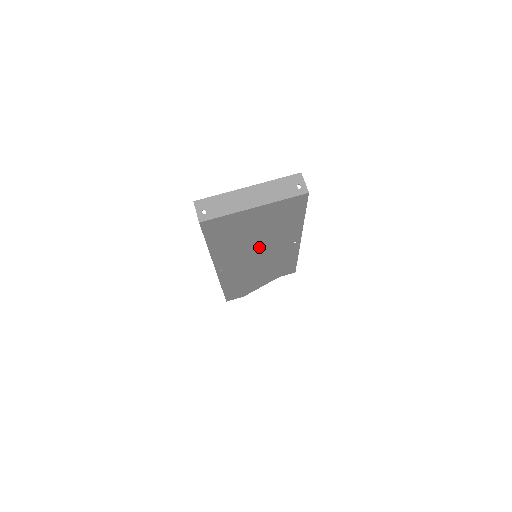
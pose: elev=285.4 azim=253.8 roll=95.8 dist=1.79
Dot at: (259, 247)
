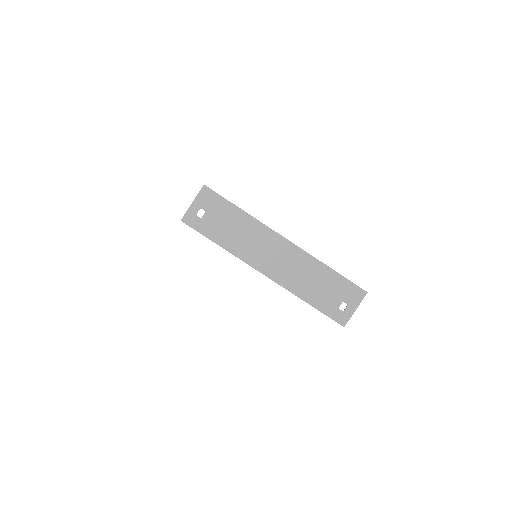
Dot at: occluded
